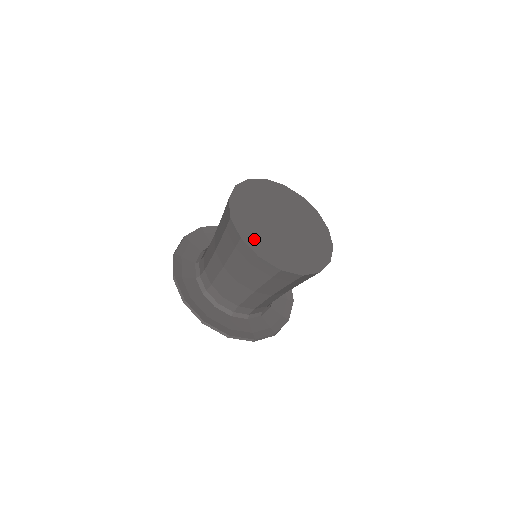
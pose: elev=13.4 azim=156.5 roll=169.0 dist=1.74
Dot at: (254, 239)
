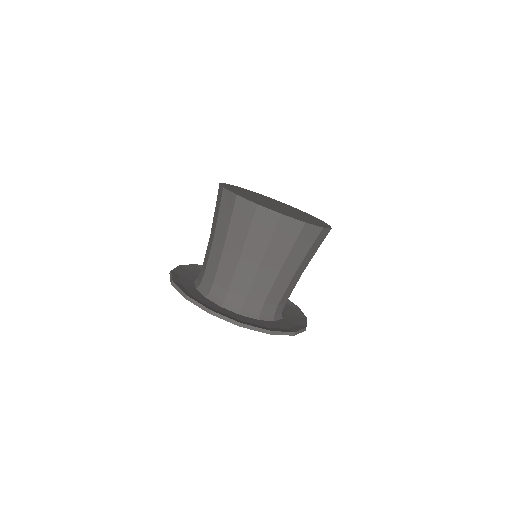
Dot at: (234, 187)
